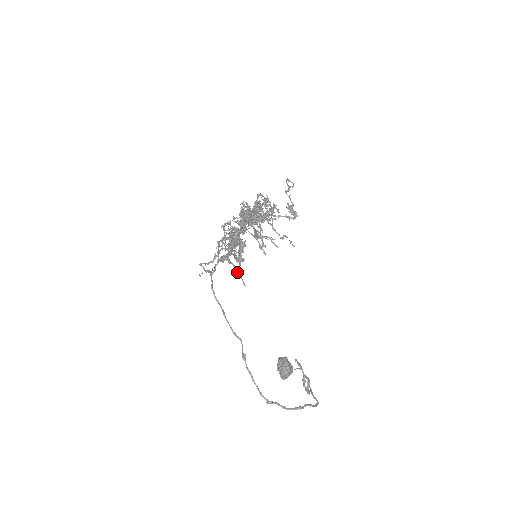
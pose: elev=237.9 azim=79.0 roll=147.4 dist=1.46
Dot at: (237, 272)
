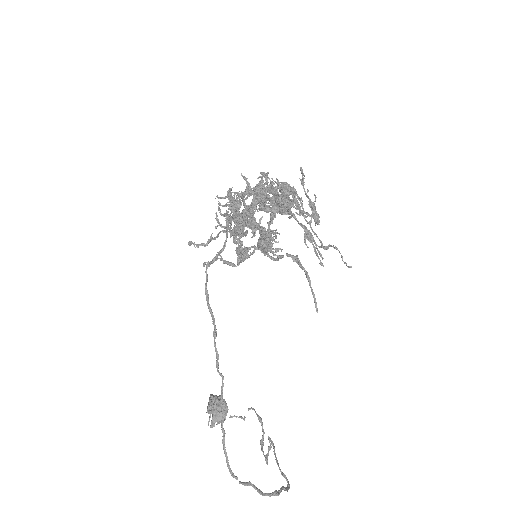
Dot at: occluded
